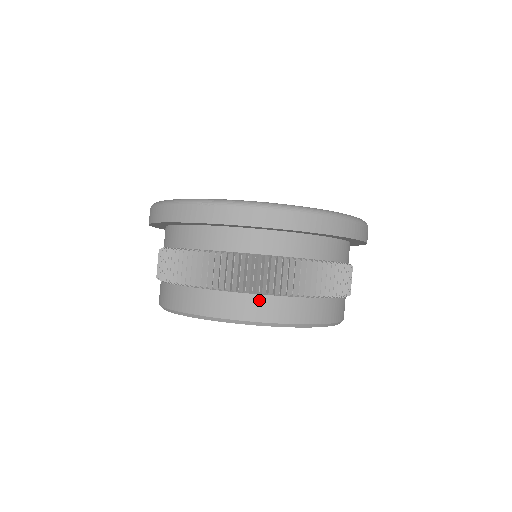
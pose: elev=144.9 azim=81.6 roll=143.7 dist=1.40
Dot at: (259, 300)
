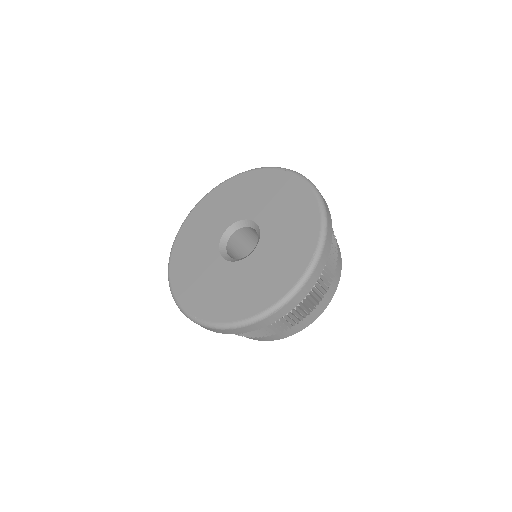
Dot at: (324, 297)
